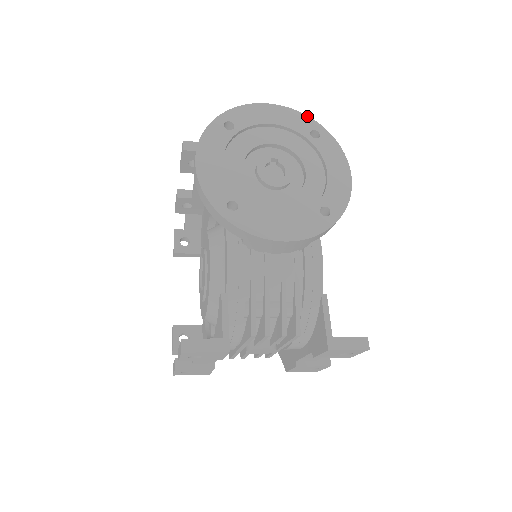
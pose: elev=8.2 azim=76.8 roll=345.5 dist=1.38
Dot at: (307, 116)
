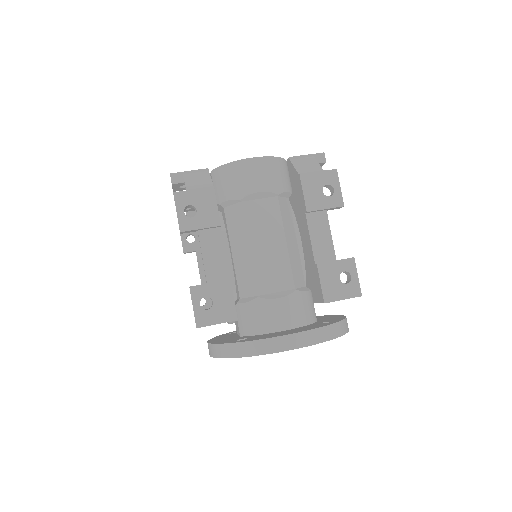
Dot at: occluded
